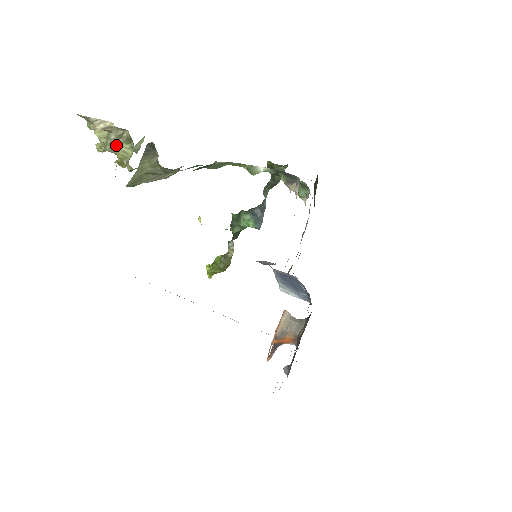
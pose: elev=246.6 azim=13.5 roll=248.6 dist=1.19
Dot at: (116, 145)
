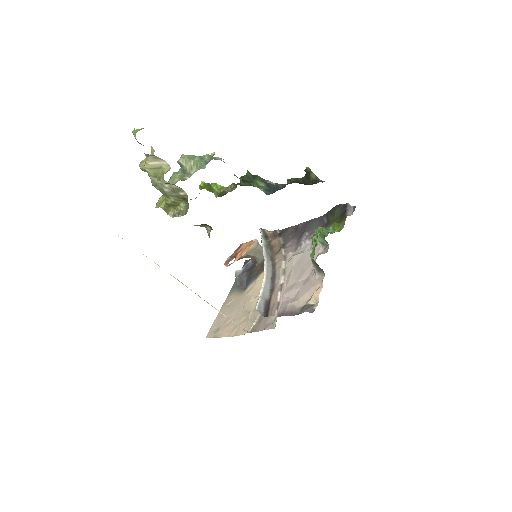
Dot at: (168, 196)
